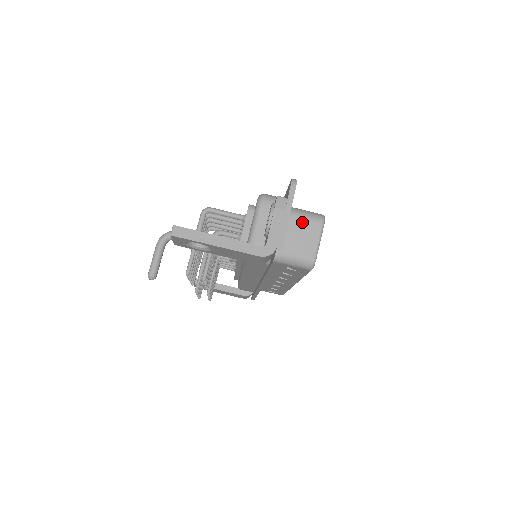
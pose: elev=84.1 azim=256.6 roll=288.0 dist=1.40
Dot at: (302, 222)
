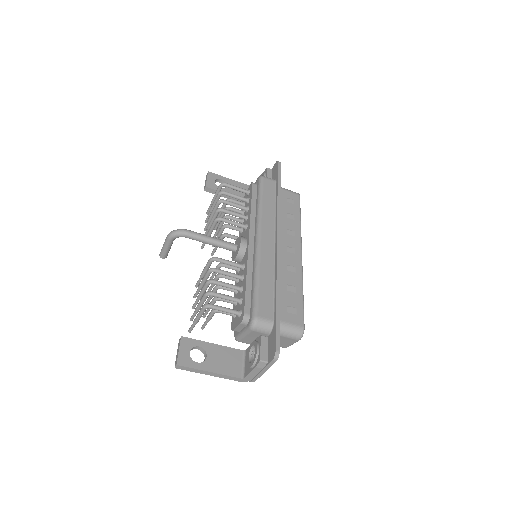
Dot at: (283, 337)
